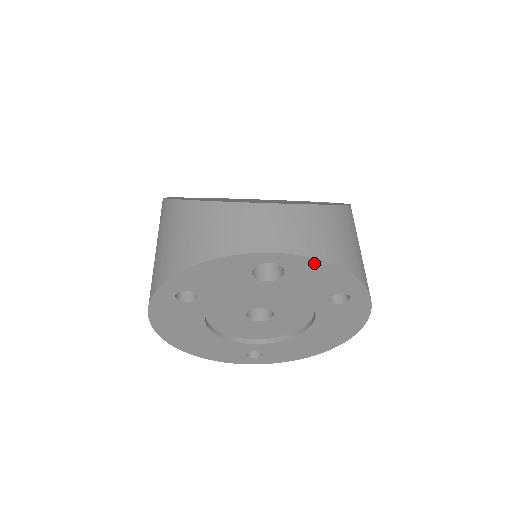
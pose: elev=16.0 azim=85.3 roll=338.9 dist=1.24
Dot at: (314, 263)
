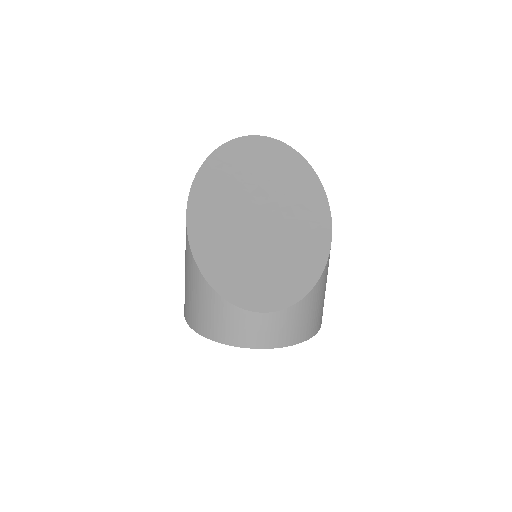
Dot at: (285, 344)
